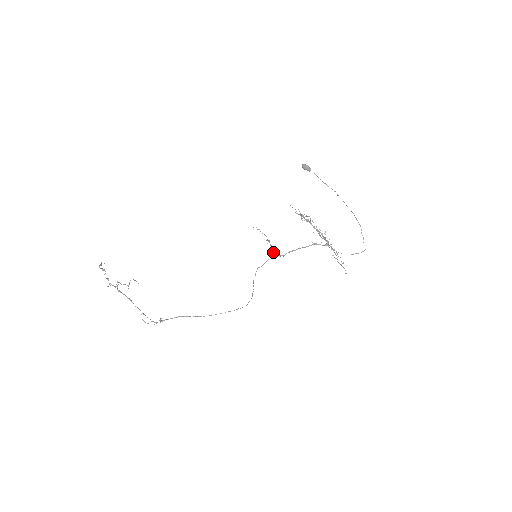
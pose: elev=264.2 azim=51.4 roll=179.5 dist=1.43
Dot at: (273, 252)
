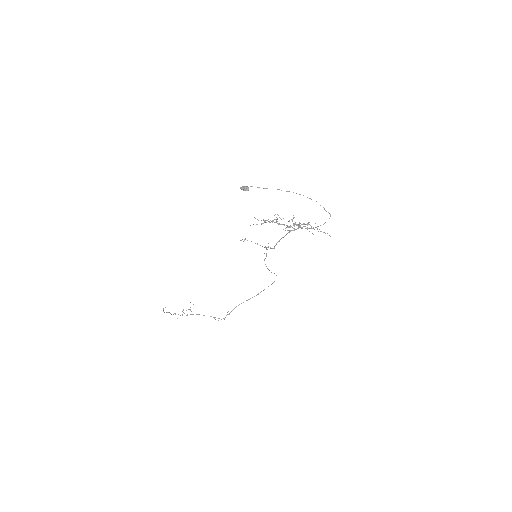
Dot at: (266, 247)
